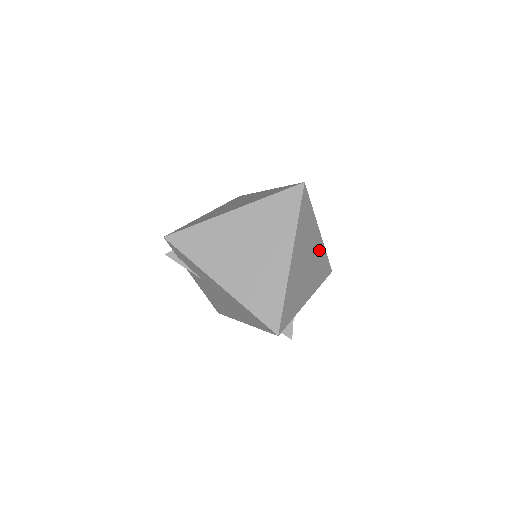
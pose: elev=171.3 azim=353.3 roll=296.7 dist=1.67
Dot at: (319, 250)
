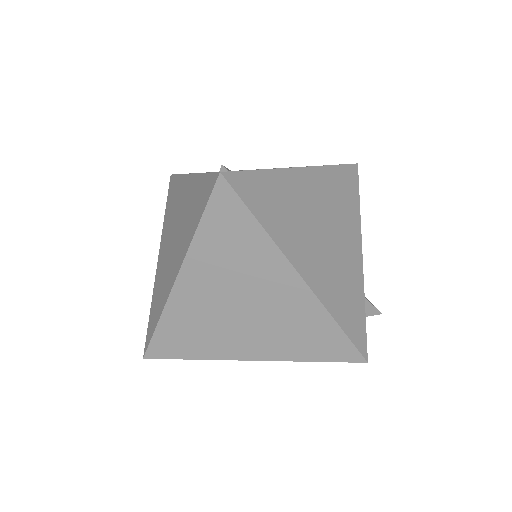
Dot at: (322, 184)
